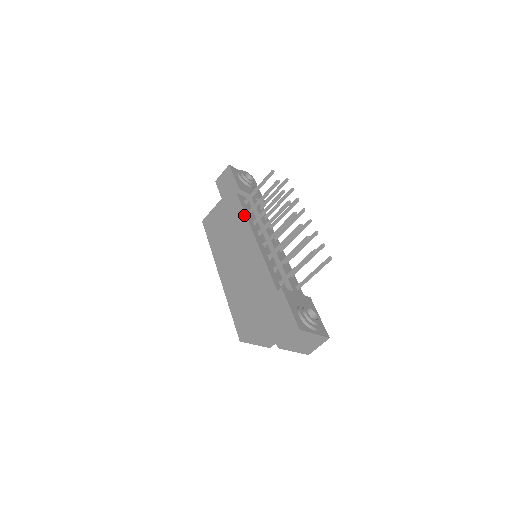
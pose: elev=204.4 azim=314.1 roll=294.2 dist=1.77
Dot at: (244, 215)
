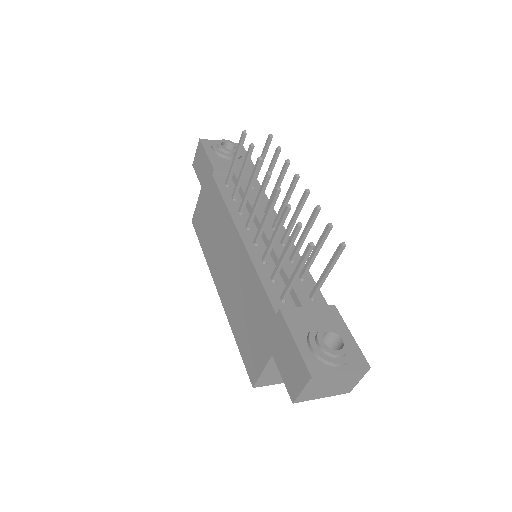
Dot at: (224, 206)
